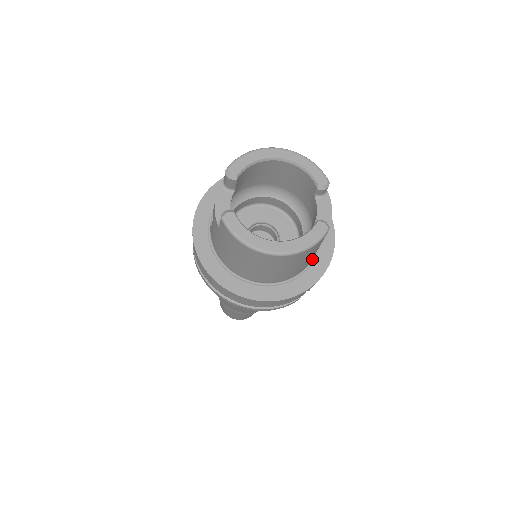
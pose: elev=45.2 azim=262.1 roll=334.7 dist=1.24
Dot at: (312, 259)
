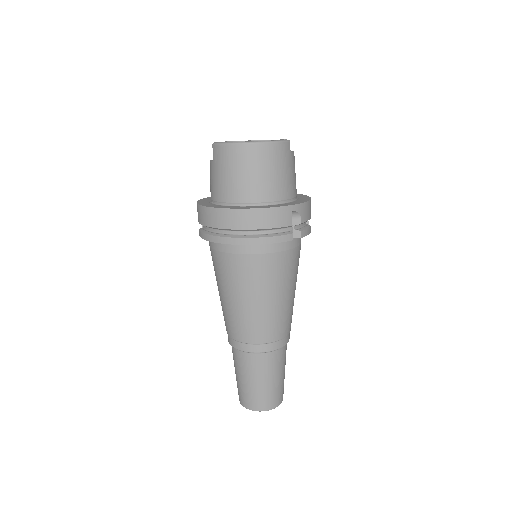
Dot at: (293, 201)
